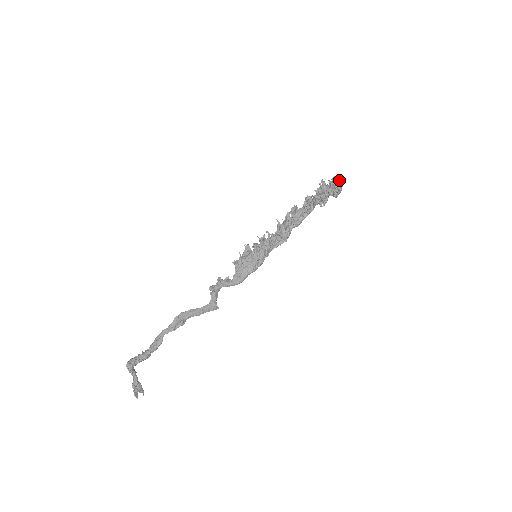
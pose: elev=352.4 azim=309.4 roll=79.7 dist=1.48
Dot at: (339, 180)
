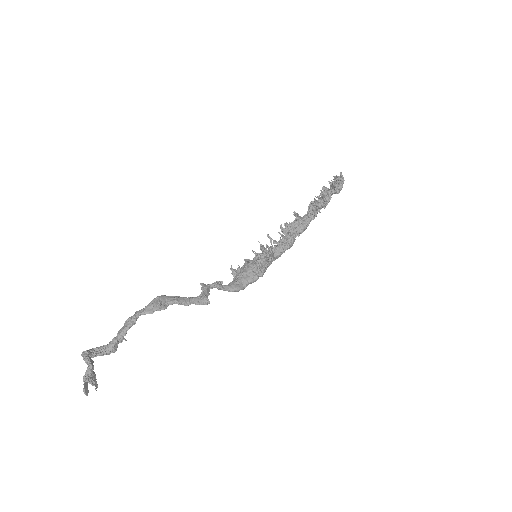
Dot at: occluded
